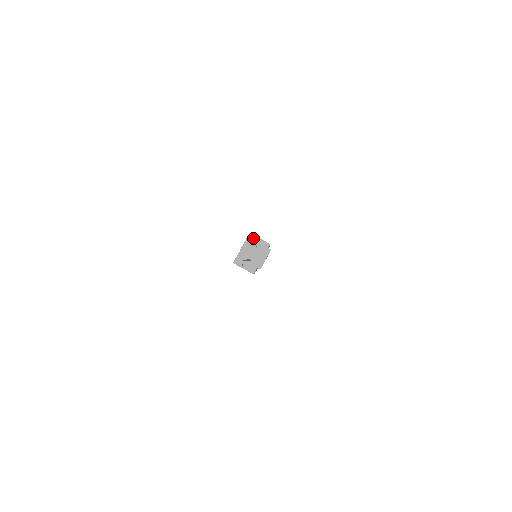
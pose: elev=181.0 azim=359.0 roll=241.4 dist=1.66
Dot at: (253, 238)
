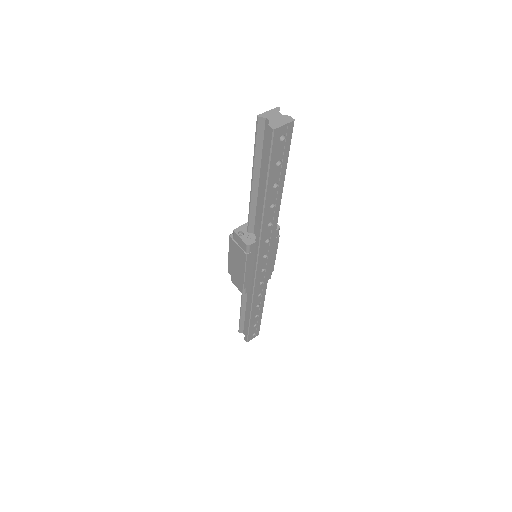
Dot at: occluded
